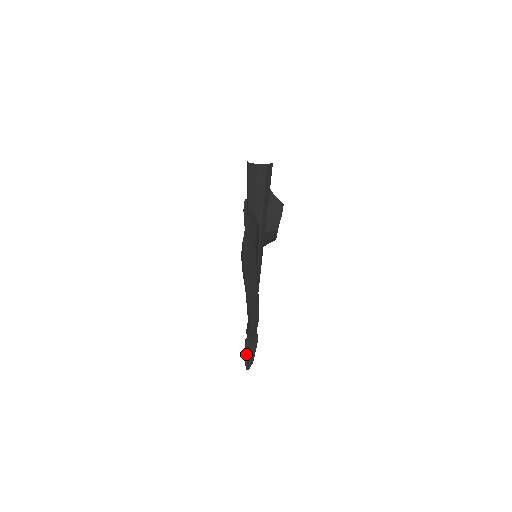
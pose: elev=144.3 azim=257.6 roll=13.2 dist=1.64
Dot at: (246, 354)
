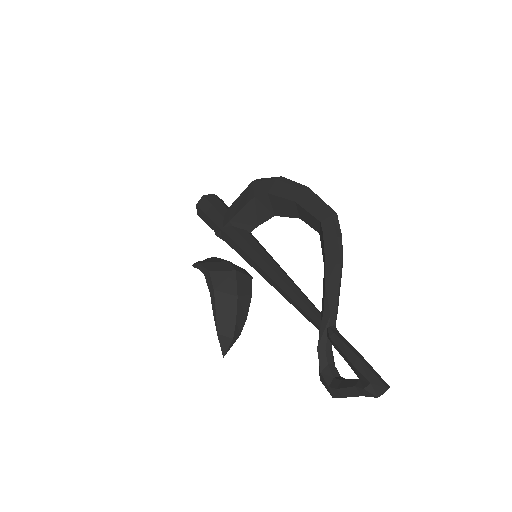
Dot at: (355, 353)
